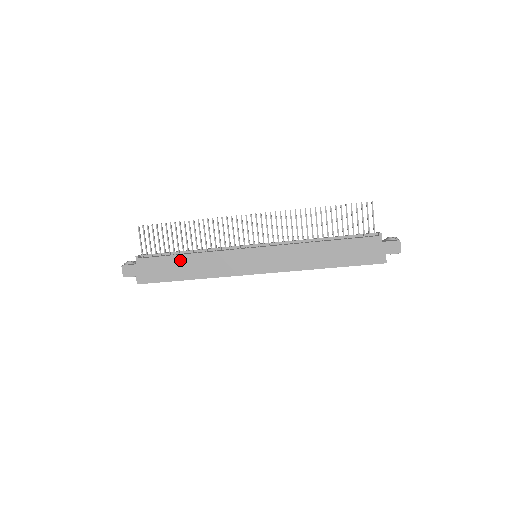
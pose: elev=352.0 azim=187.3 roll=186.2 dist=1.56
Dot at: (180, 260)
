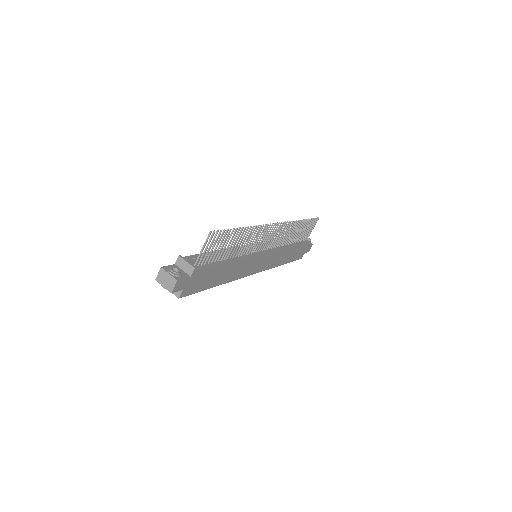
Dot at: (223, 268)
